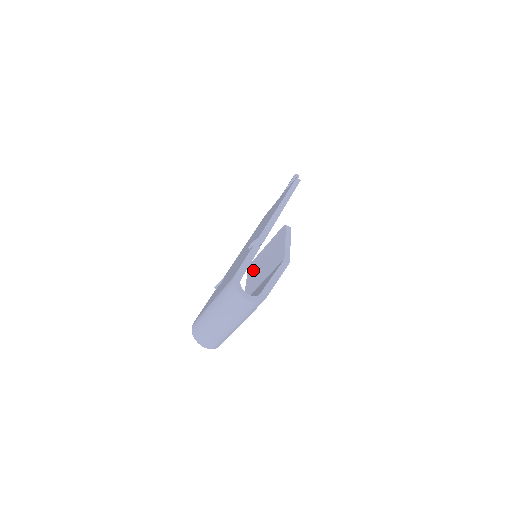
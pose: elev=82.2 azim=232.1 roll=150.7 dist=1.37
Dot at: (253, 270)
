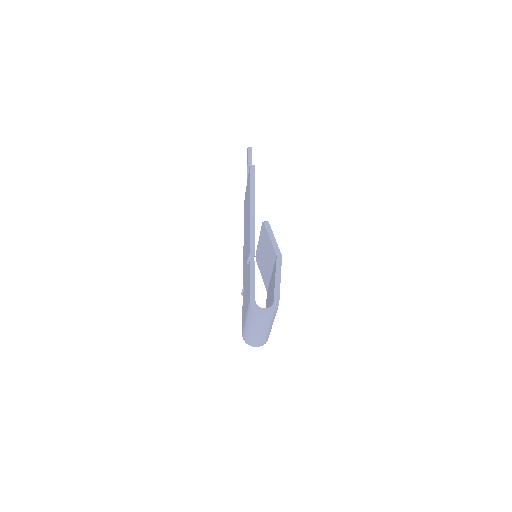
Dot at: (260, 263)
